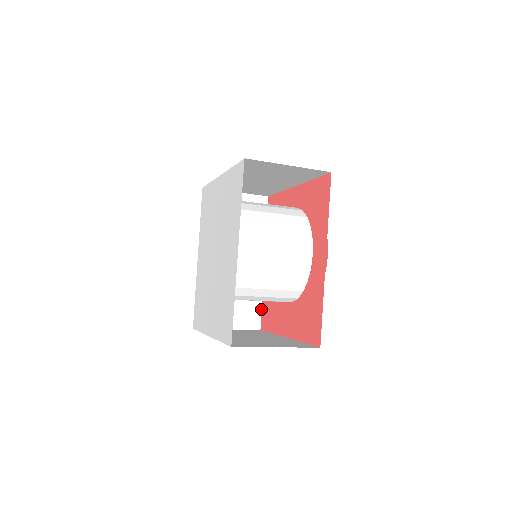
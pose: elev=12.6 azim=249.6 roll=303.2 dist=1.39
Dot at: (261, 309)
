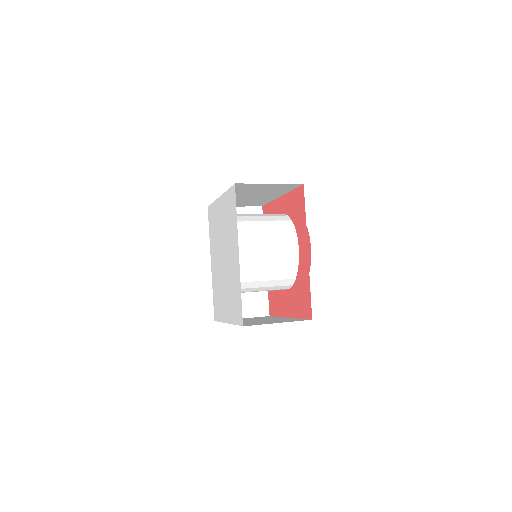
Dot at: (268, 299)
